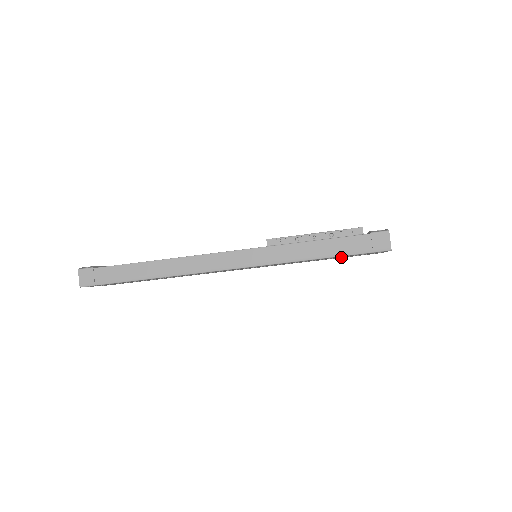
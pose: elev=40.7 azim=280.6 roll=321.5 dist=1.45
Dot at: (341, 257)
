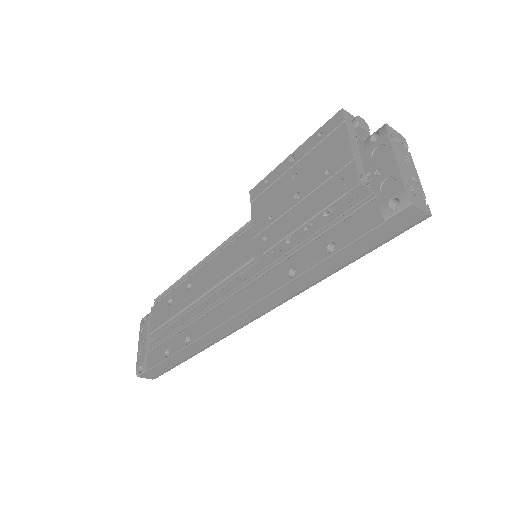
Dot at: occluded
